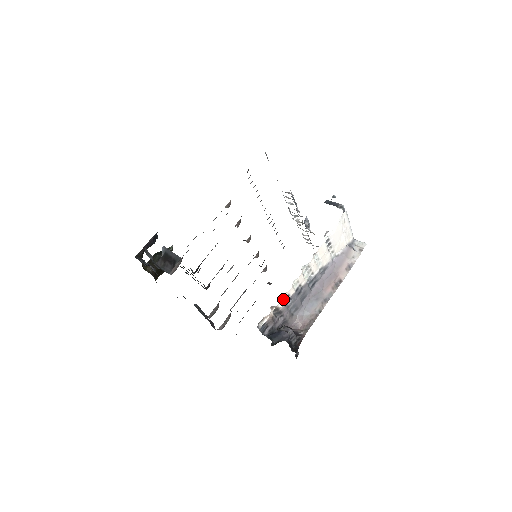
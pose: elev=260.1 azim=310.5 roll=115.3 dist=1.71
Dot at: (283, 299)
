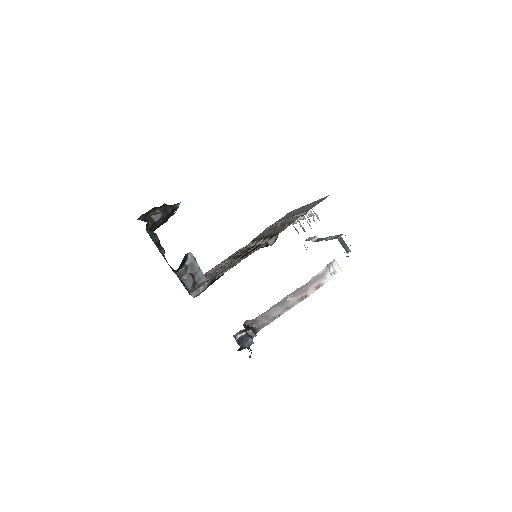
Dot at: (265, 319)
